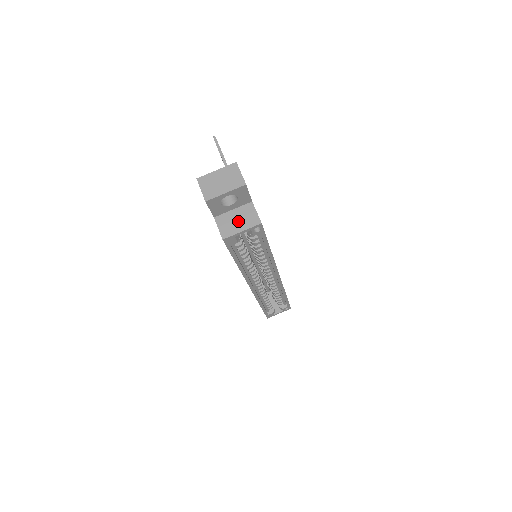
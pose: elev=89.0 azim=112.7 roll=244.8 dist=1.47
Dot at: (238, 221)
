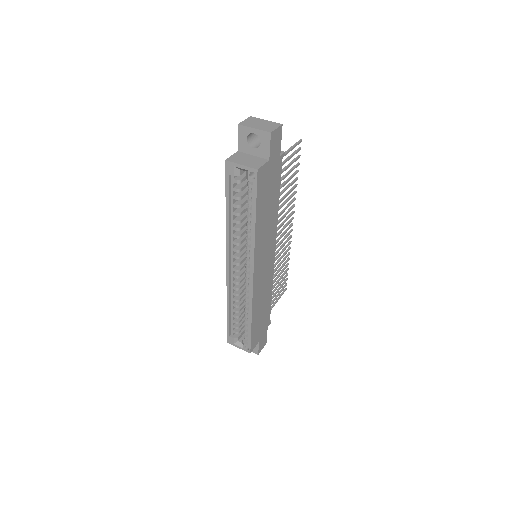
Dot at: (247, 160)
